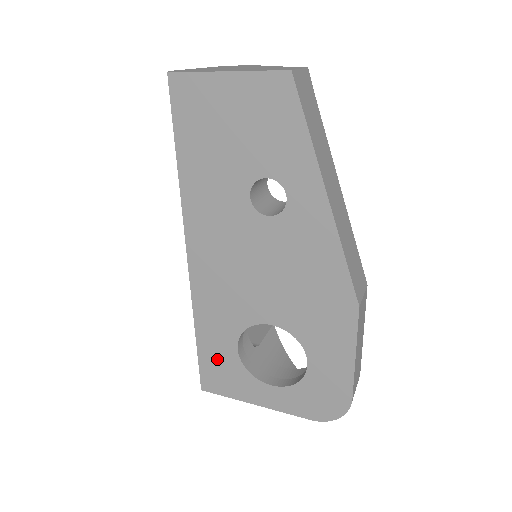
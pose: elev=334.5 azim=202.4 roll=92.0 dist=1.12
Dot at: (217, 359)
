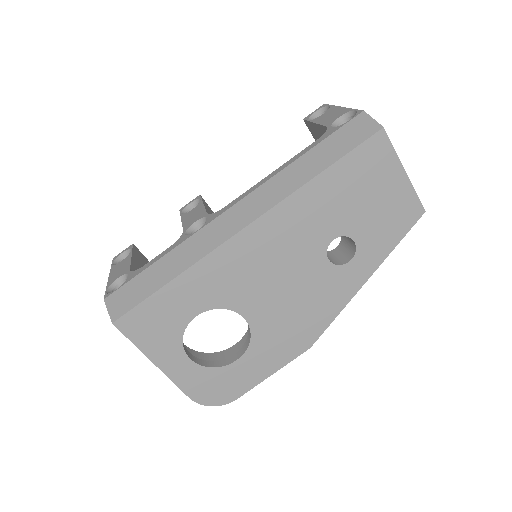
Dot at: (166, 311)
